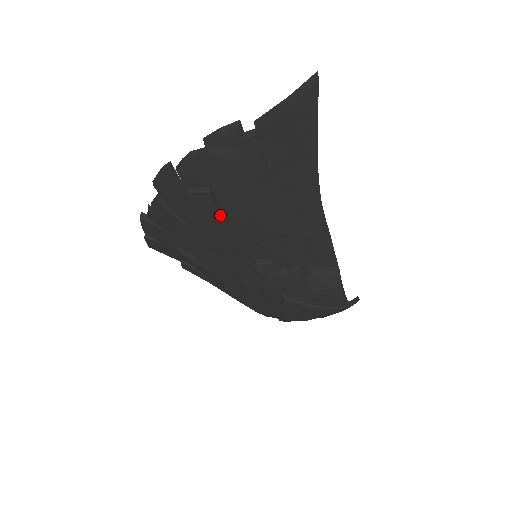
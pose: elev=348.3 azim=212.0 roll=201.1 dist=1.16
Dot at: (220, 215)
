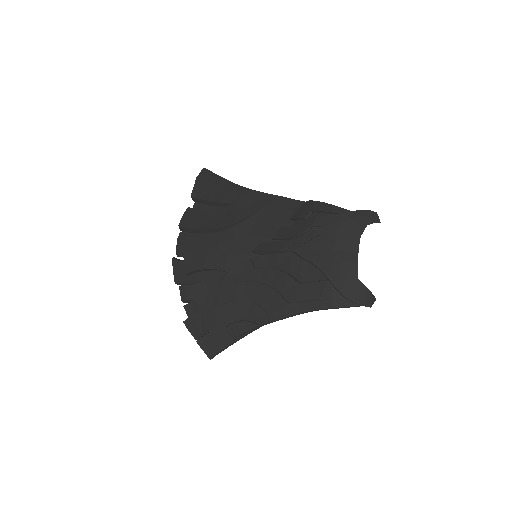
Dot at: (206, 246)
